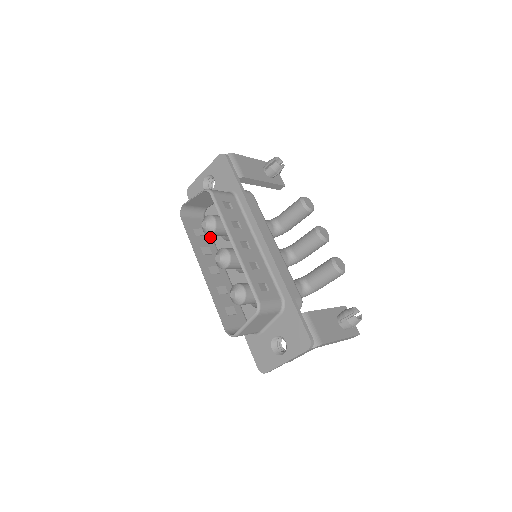
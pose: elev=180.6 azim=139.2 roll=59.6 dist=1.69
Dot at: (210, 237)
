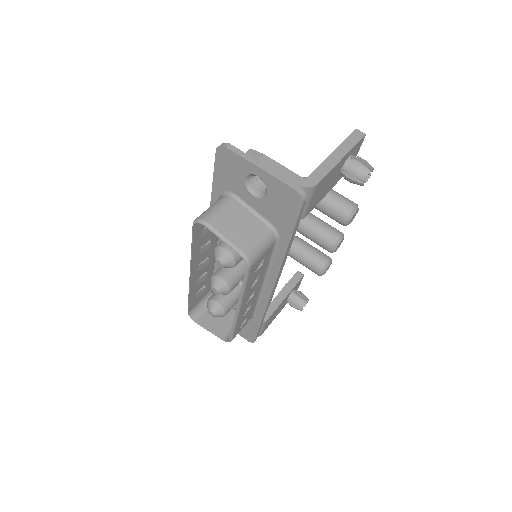
Dot at: occluded
